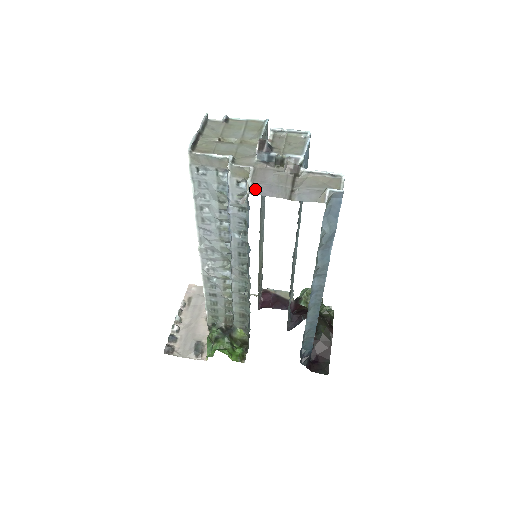
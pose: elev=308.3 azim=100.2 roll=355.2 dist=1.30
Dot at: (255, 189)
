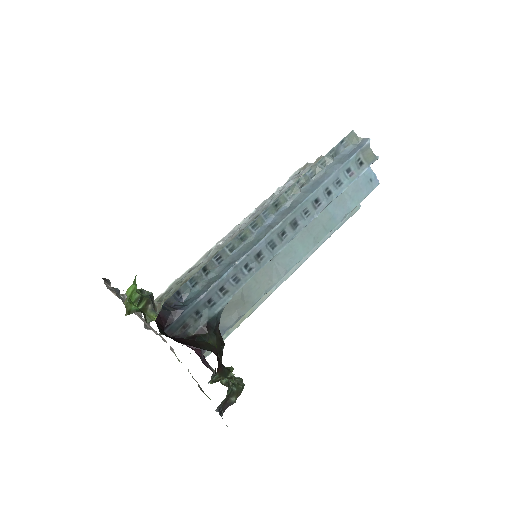
Dot at: occluded
